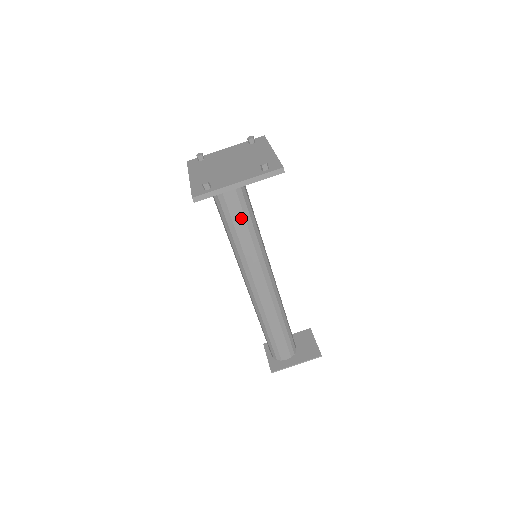
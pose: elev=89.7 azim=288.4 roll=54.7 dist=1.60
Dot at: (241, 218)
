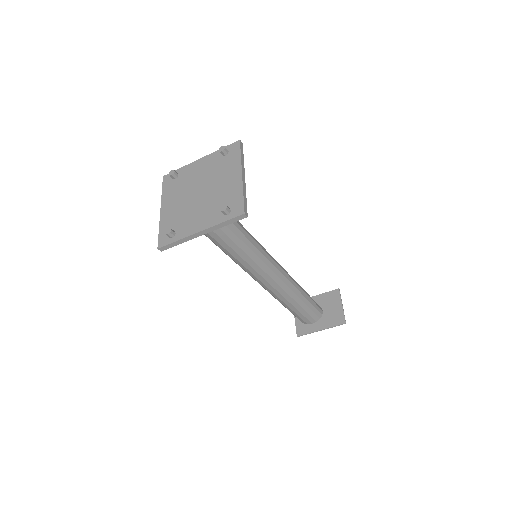
Dot at: (225, 238)
